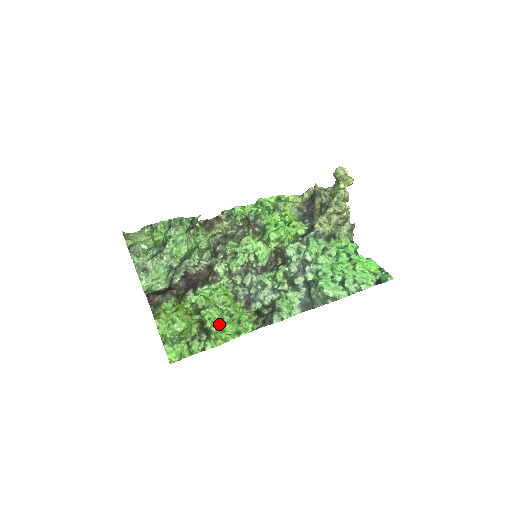
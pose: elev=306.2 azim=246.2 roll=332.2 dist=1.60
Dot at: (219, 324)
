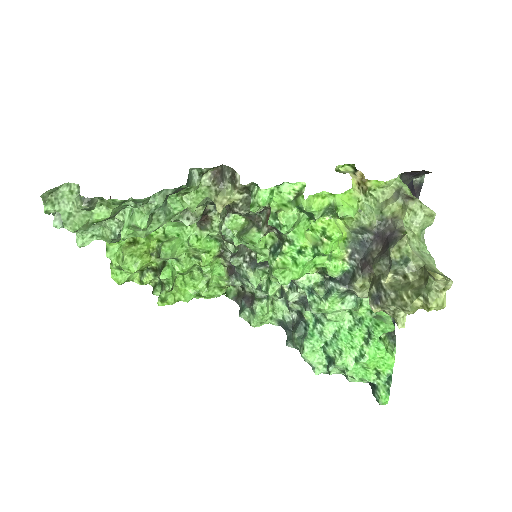
Dot at: (184, 274)
